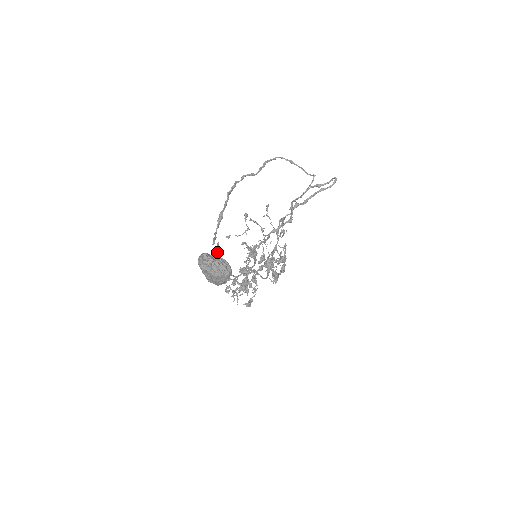
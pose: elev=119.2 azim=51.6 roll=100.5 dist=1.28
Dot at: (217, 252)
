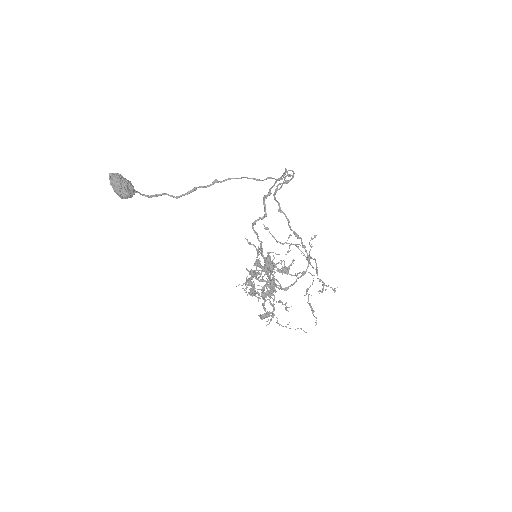
Dot at: (155, 194)
